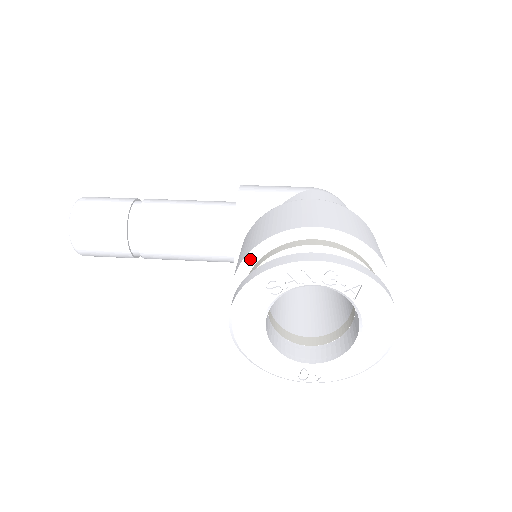
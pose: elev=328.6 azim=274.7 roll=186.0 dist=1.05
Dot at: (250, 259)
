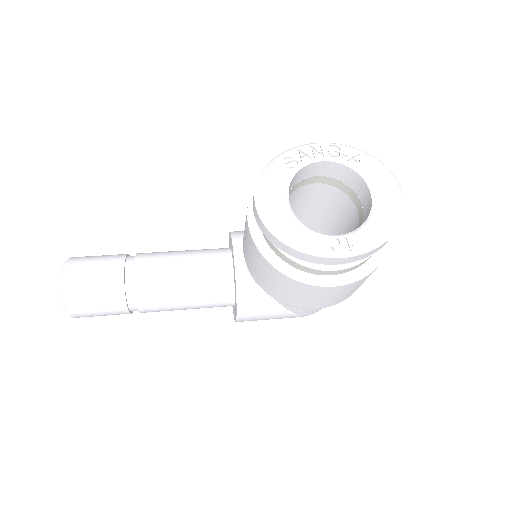
Dot at: occluded
